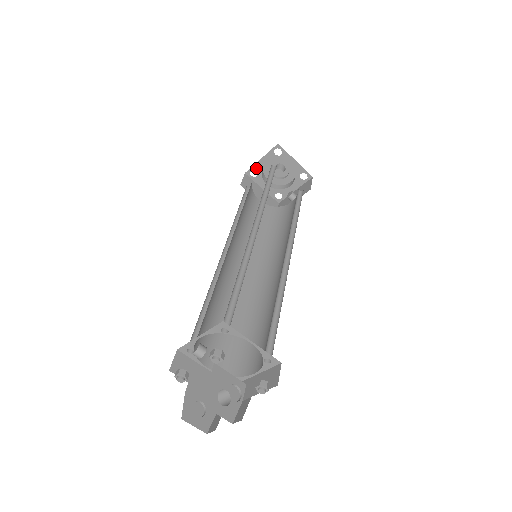
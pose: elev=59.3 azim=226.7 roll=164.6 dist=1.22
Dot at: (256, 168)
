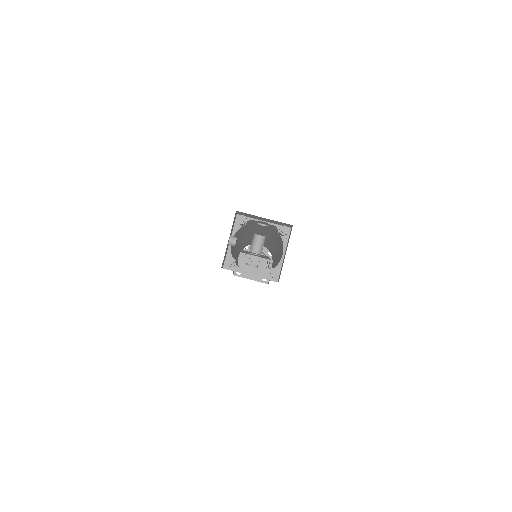
Dot at: occluded
